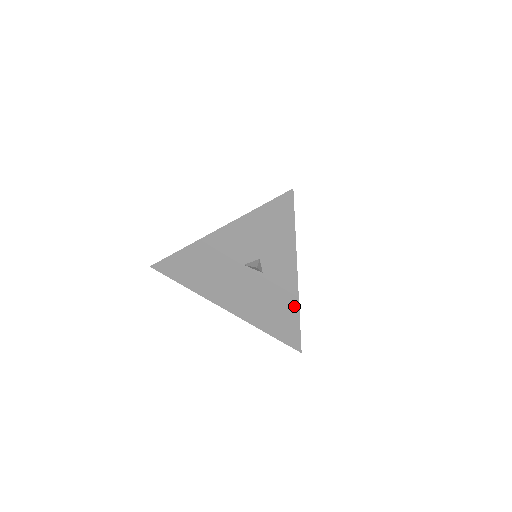
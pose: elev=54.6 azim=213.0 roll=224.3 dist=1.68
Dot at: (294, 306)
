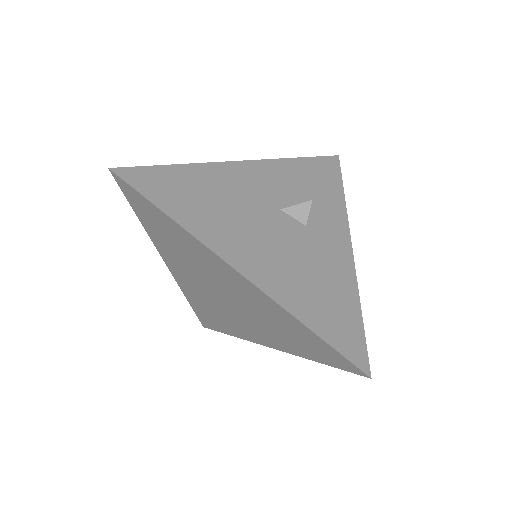
Dot at: (351, 283)
